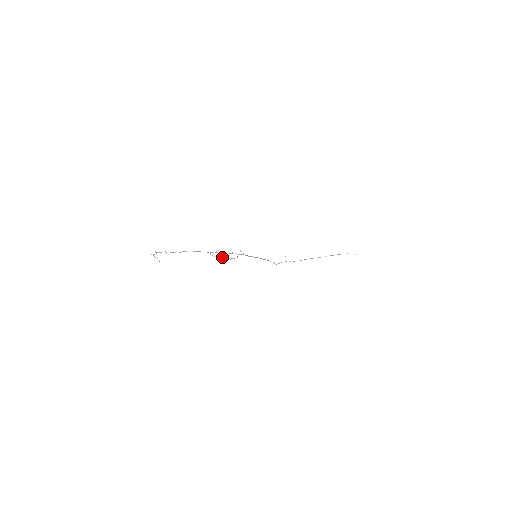
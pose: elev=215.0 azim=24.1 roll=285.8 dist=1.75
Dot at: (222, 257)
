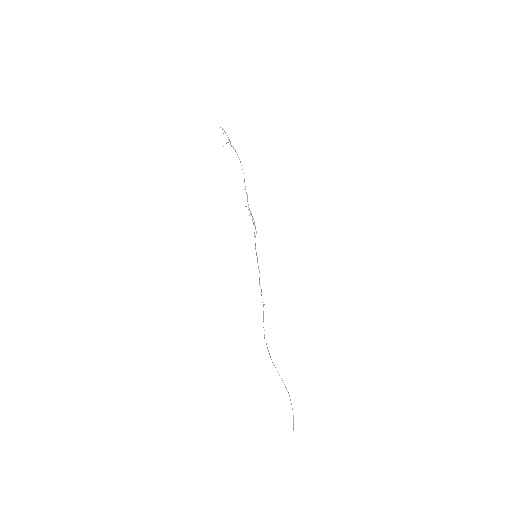
Dot at: occluded
